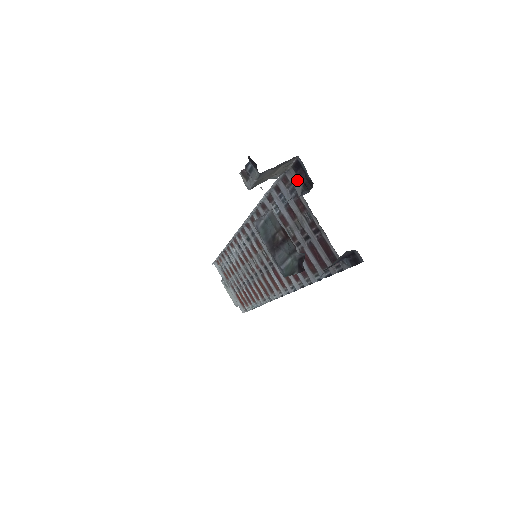
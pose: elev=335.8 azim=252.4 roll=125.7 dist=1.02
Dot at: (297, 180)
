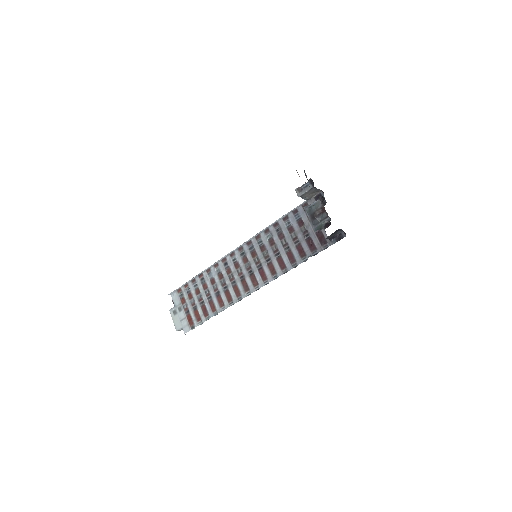
Dot at: occluded
